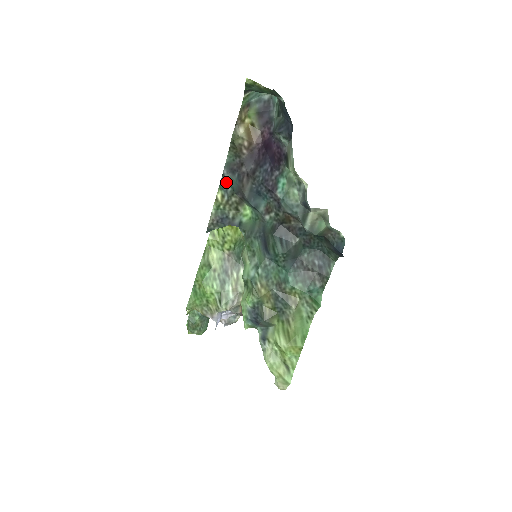
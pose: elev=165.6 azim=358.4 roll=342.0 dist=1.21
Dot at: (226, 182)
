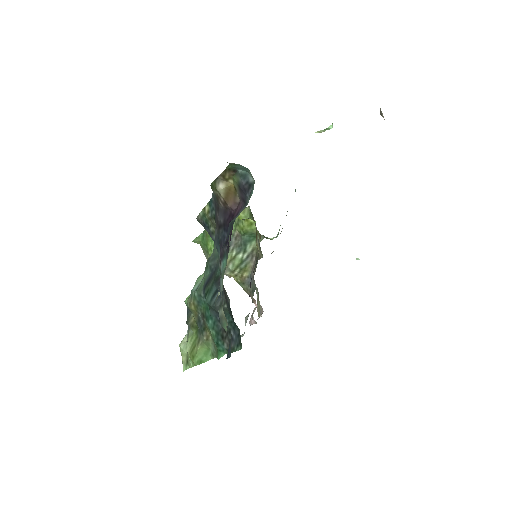
Dot at: occluded
